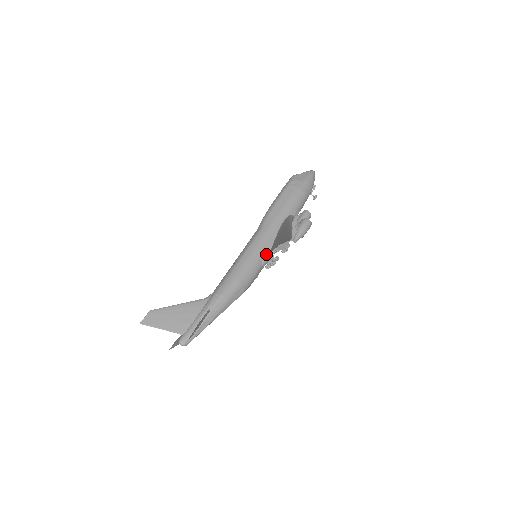
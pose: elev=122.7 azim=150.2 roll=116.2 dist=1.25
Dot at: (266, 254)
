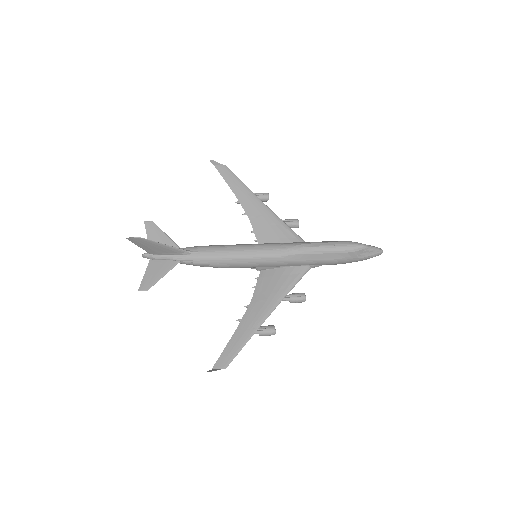
Dot at: (258, 269)
